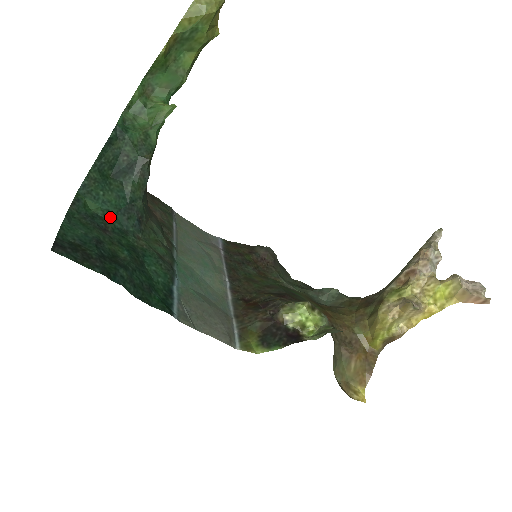
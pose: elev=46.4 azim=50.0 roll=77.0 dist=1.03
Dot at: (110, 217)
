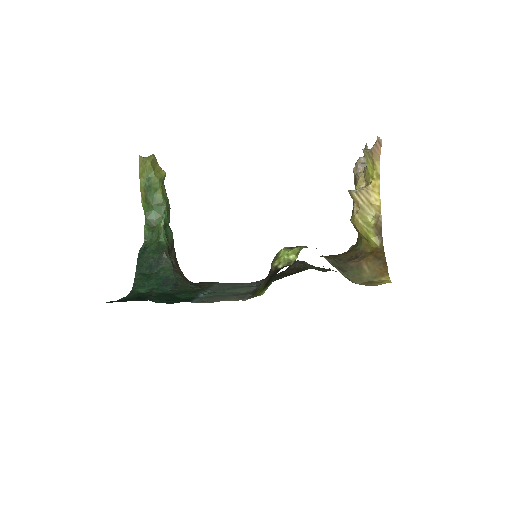
Dot at: (154, 290)
